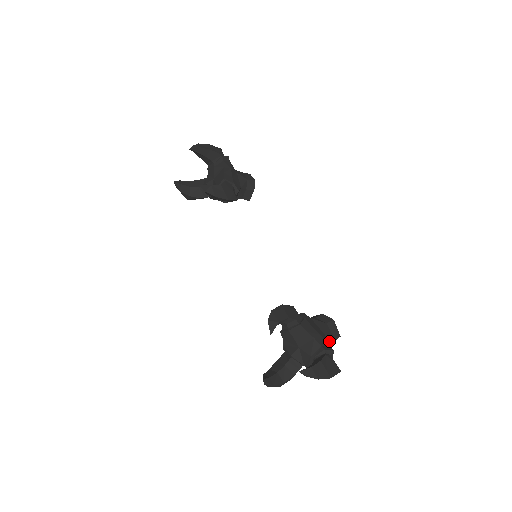
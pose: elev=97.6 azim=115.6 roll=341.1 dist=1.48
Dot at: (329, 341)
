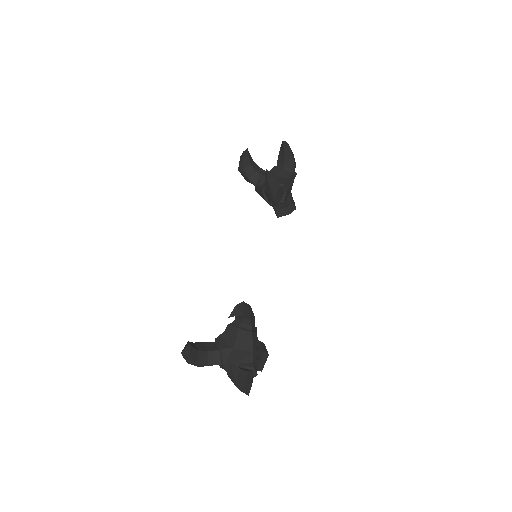
Dot at: occluded
